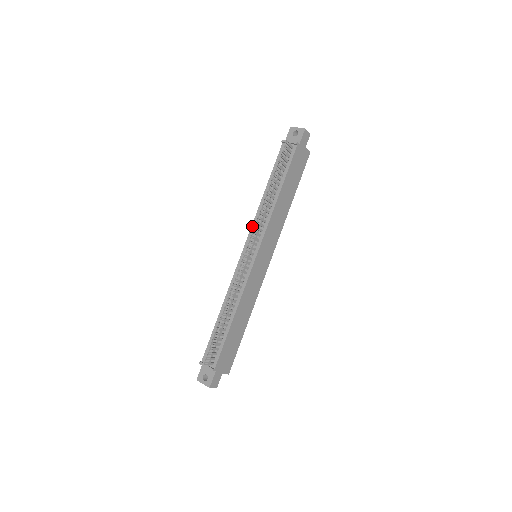
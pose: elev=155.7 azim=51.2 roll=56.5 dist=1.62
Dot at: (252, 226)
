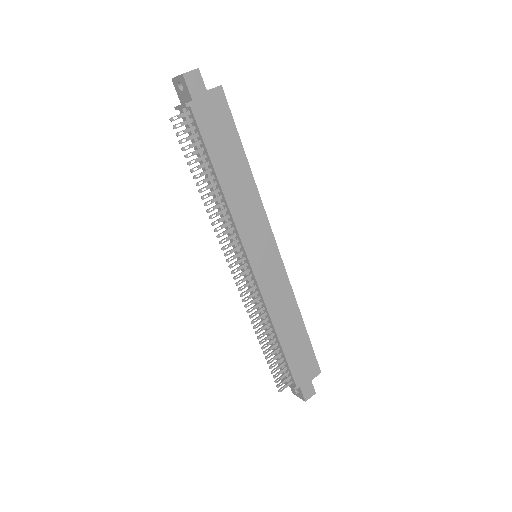
Dot at: occluded
